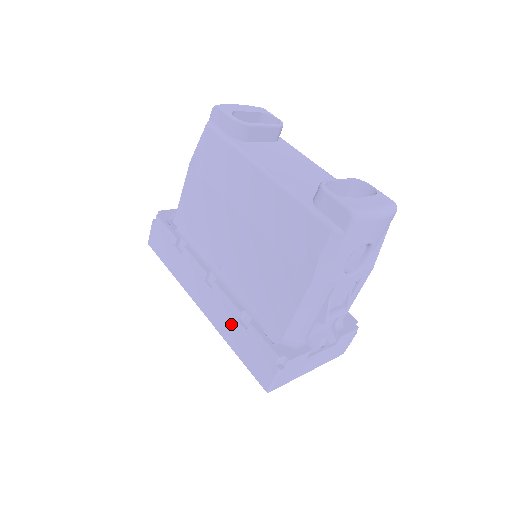
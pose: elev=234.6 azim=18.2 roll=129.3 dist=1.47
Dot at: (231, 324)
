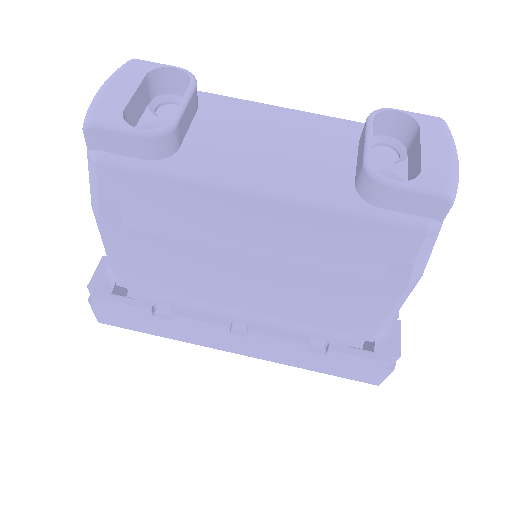
Dot at: (298, 356)
